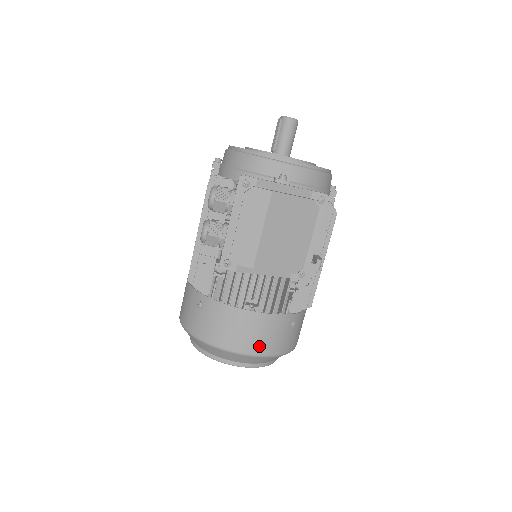
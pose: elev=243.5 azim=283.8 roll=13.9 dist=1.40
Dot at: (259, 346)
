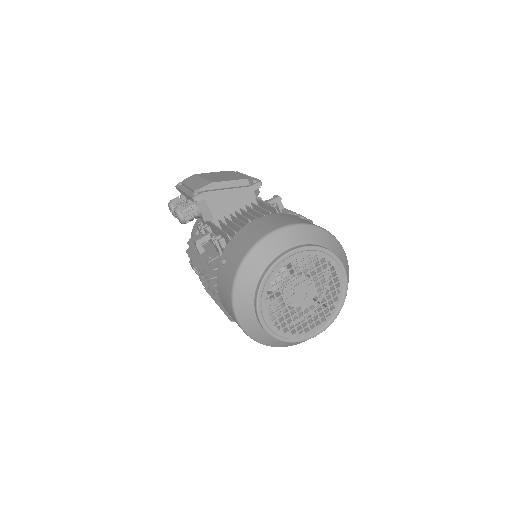
Dot at: (282, 223)
